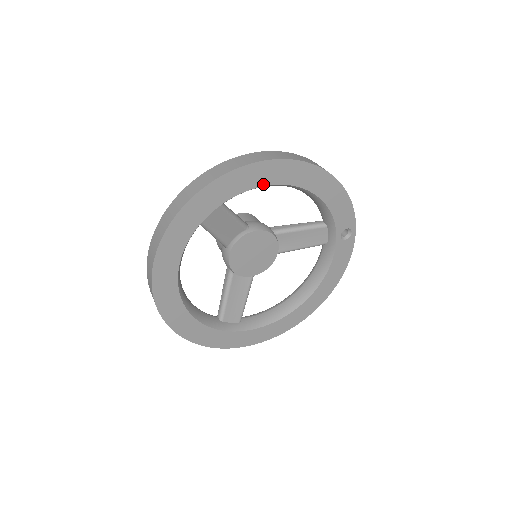
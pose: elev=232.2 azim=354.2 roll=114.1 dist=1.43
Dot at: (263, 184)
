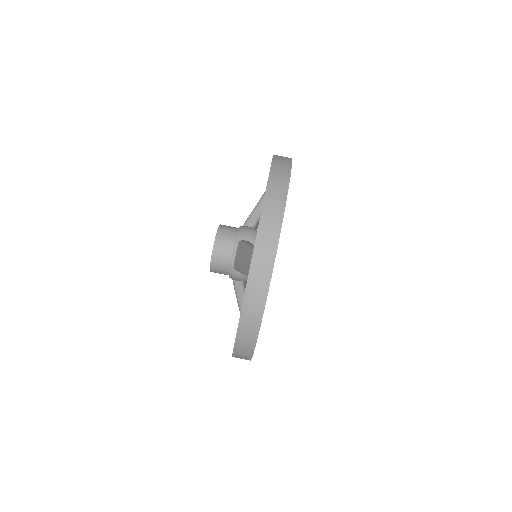
Dot at: occluded
